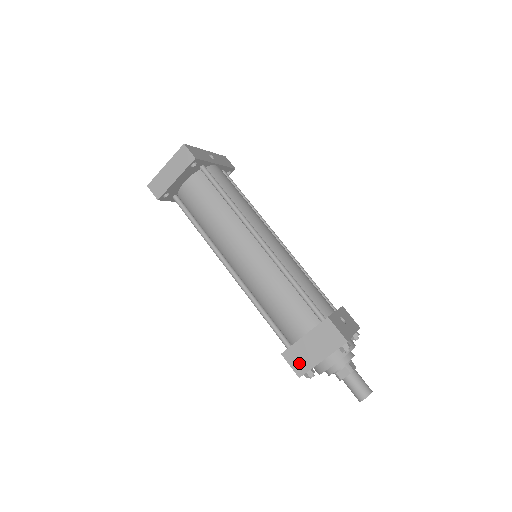
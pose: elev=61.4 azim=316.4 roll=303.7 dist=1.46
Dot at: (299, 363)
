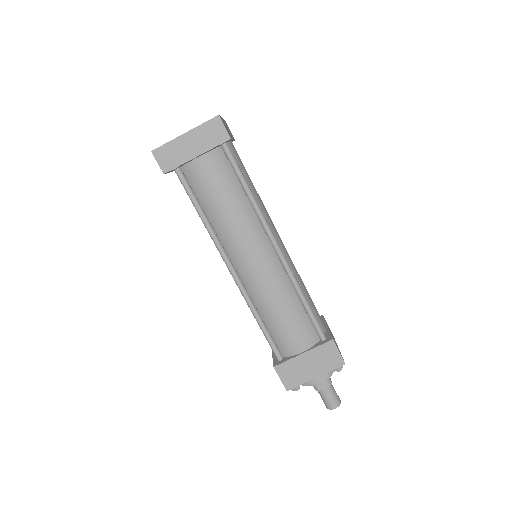
Dot at: (291, 378)
